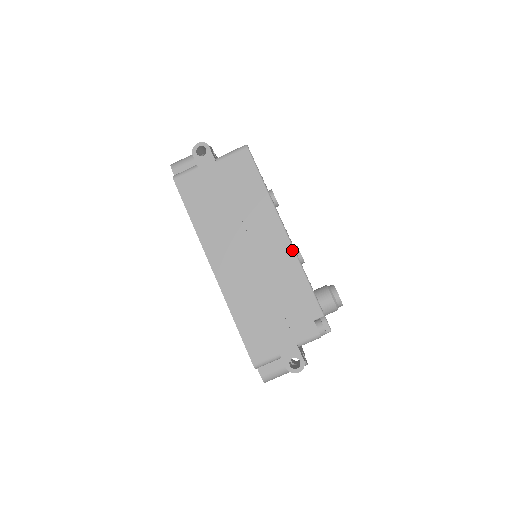
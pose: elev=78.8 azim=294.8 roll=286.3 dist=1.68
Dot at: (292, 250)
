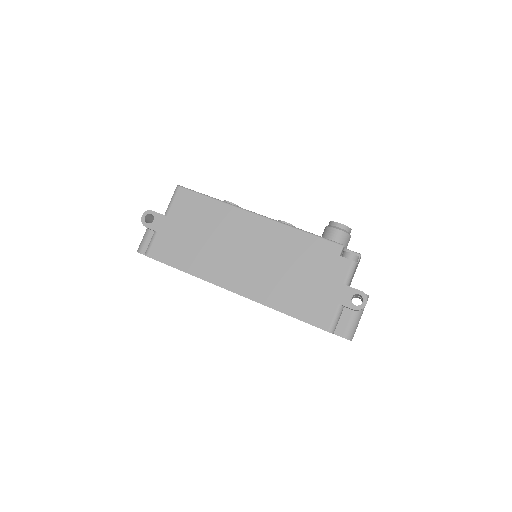
Dot at: (276, 223)
